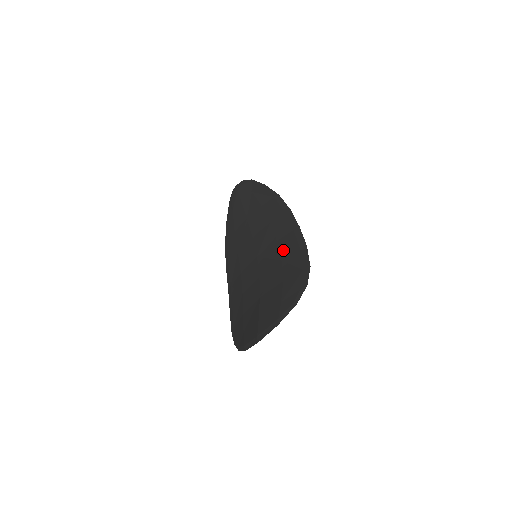
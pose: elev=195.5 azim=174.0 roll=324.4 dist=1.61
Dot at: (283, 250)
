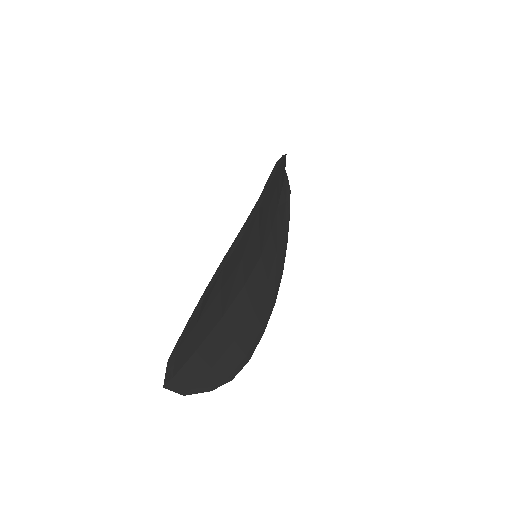
Dot at: occluded
